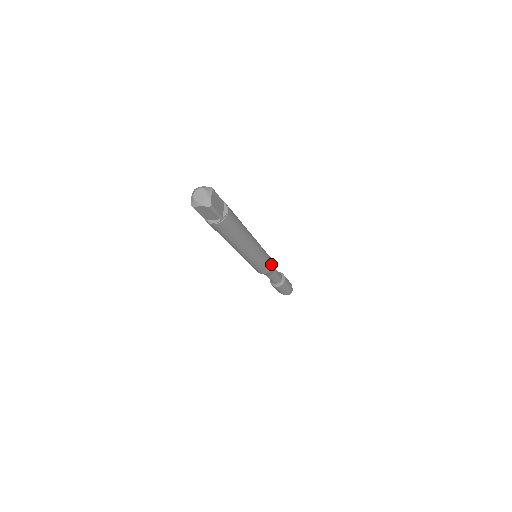
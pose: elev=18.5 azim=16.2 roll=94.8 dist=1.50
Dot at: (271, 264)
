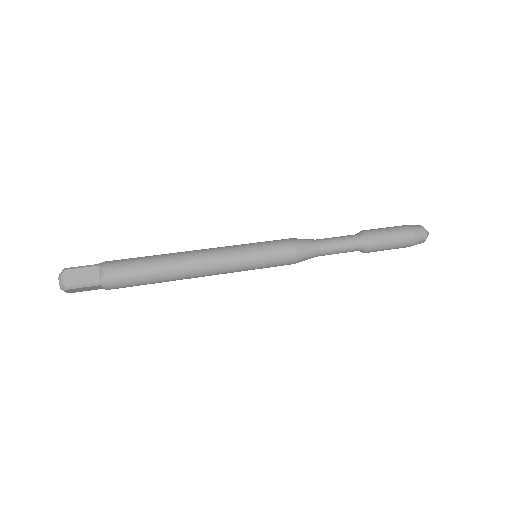
Dot at: (287, 264)
